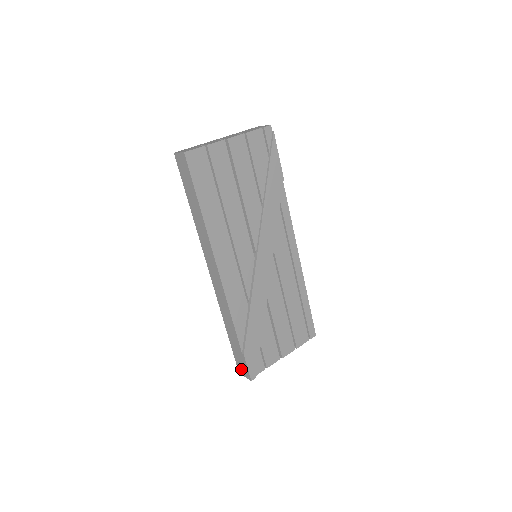
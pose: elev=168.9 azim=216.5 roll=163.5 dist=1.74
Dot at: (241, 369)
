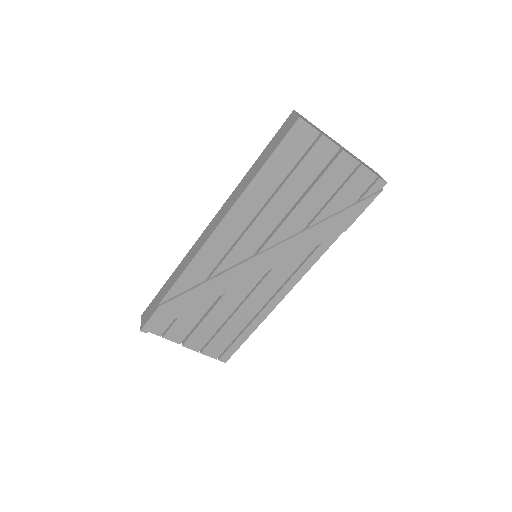
Dot at: (146, 314)
